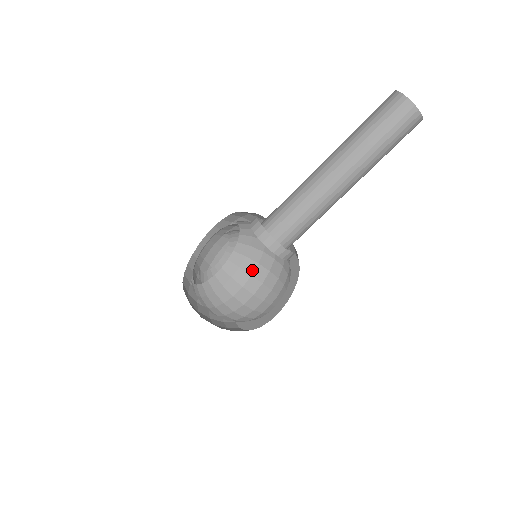
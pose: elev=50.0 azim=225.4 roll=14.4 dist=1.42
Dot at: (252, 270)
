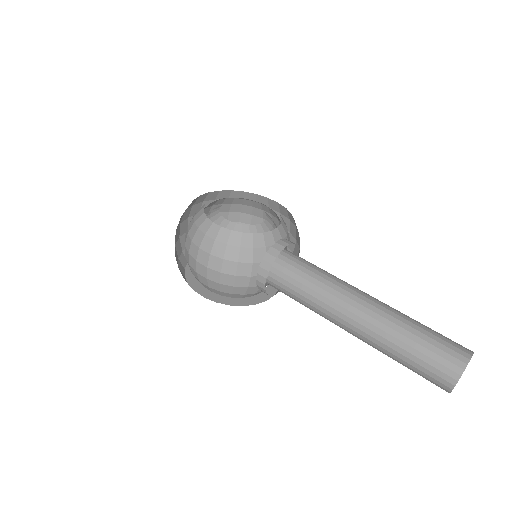
Dot at: (229, 258)
